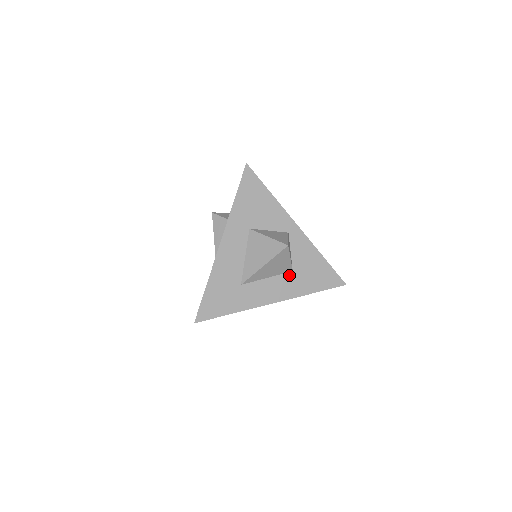
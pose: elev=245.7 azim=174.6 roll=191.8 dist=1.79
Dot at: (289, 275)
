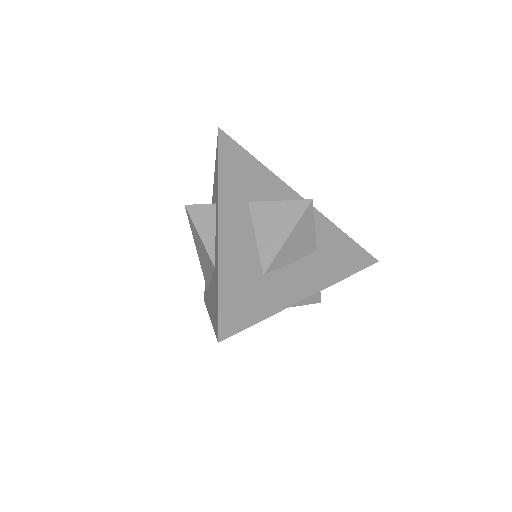
Dot at: (315, 256)
